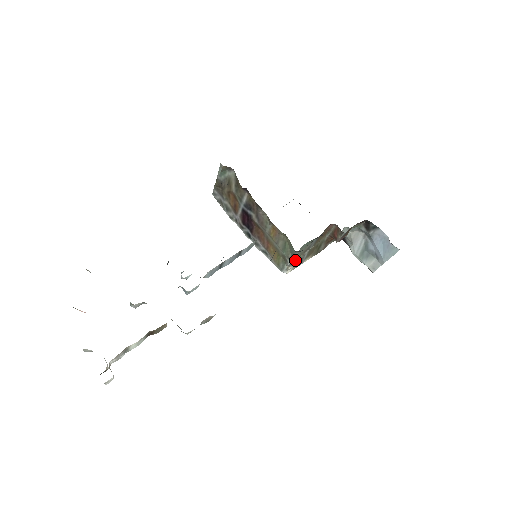
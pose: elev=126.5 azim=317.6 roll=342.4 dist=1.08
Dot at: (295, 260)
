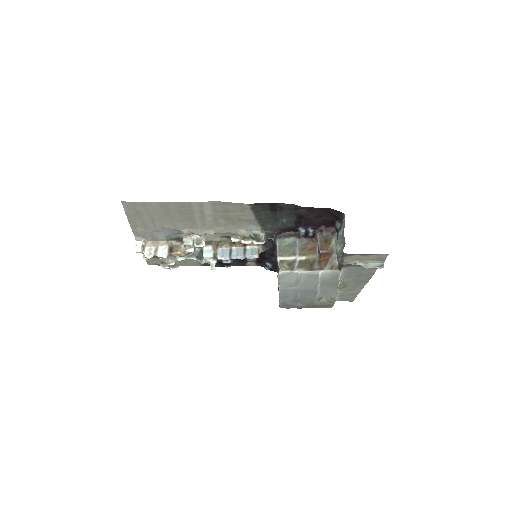
Dot at: (285, 262)
